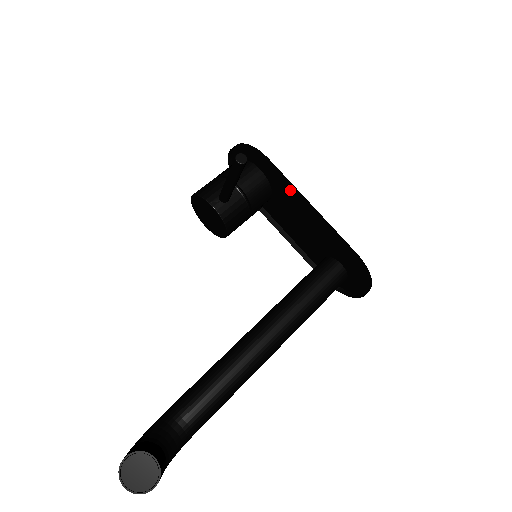
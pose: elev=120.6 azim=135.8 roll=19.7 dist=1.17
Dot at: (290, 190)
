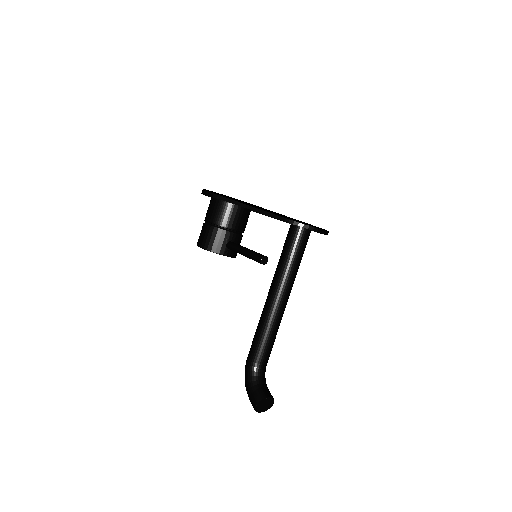
Dot at: occluded
